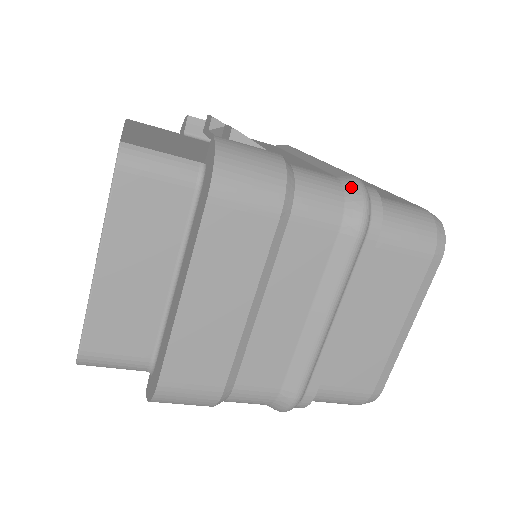
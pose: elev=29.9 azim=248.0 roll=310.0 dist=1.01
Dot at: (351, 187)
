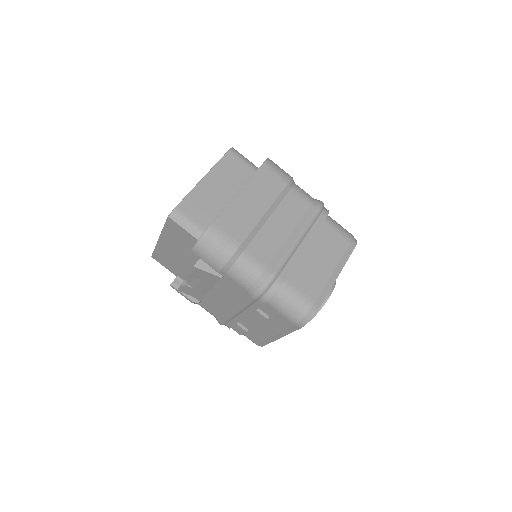
Dot at: occluded
